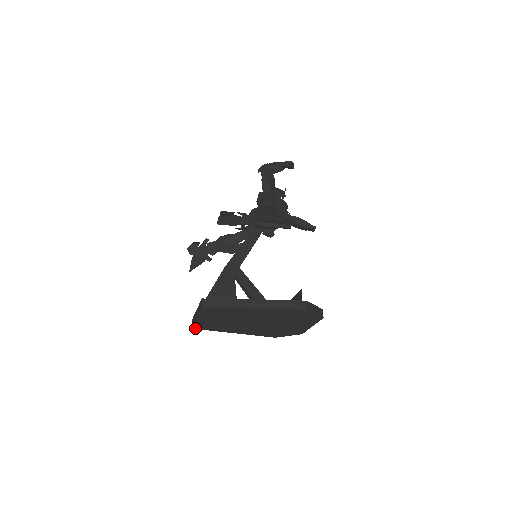
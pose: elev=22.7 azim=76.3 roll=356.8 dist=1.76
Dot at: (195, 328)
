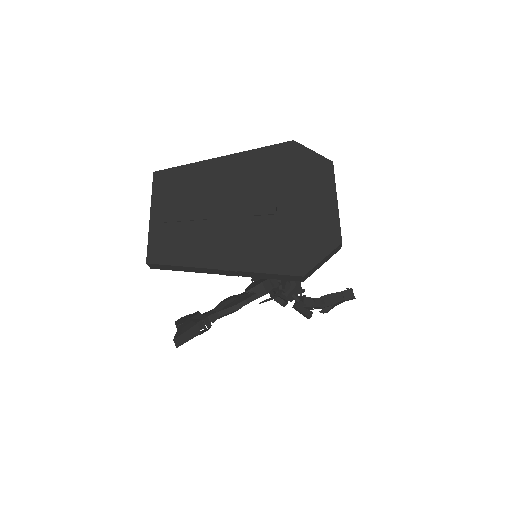
Dot at: (152, 261)
